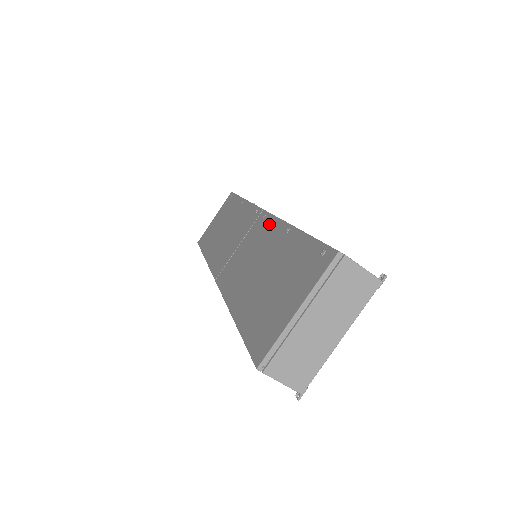
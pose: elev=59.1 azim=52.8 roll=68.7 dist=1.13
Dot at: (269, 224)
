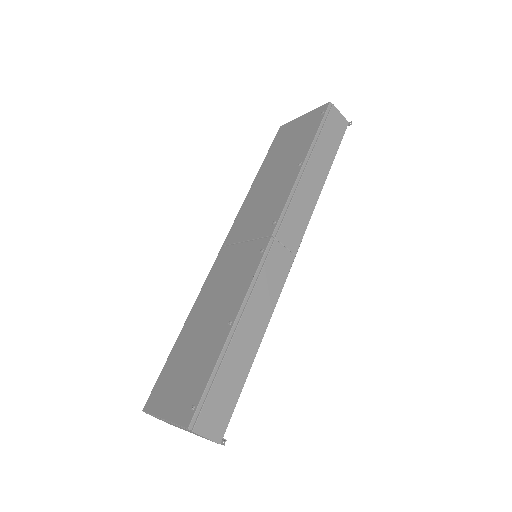
Dot at: (248, 276)
